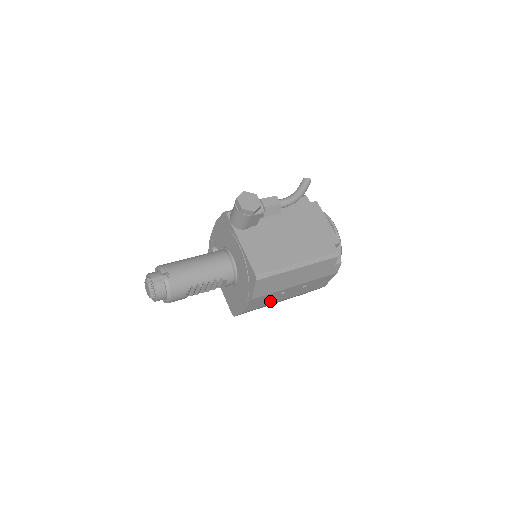
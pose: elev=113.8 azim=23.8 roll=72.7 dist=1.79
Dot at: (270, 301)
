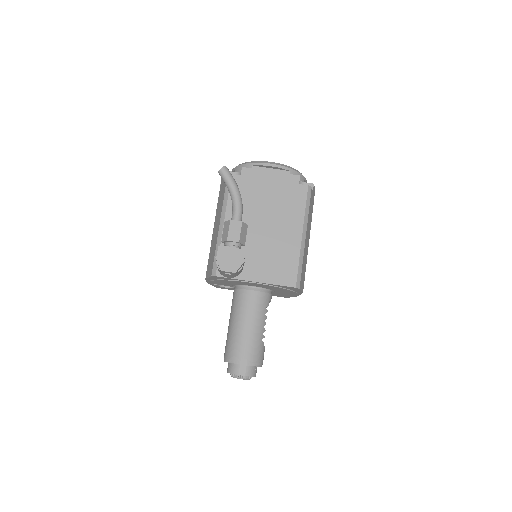
Dot at: occluded
